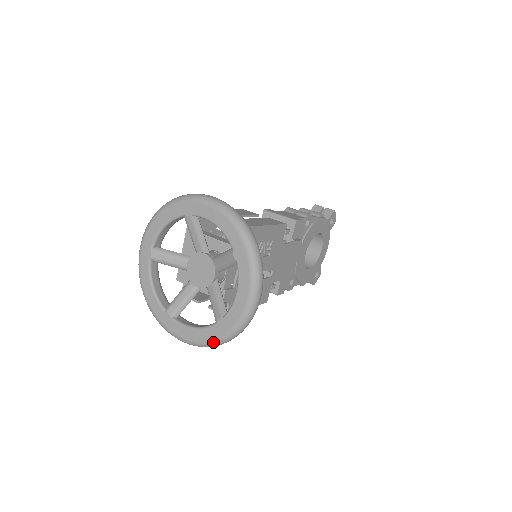
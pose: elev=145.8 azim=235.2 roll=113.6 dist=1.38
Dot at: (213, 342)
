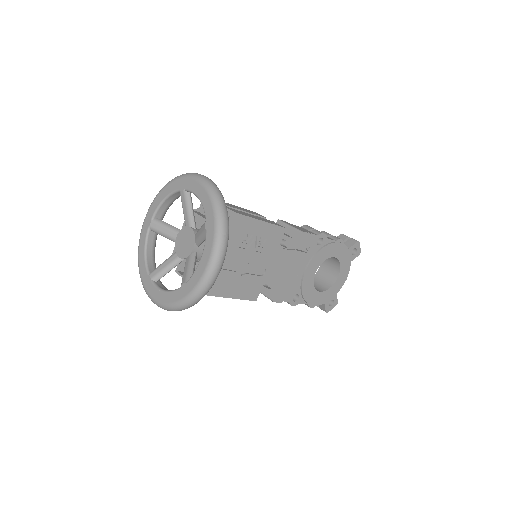
Dot at: (175, 305)
